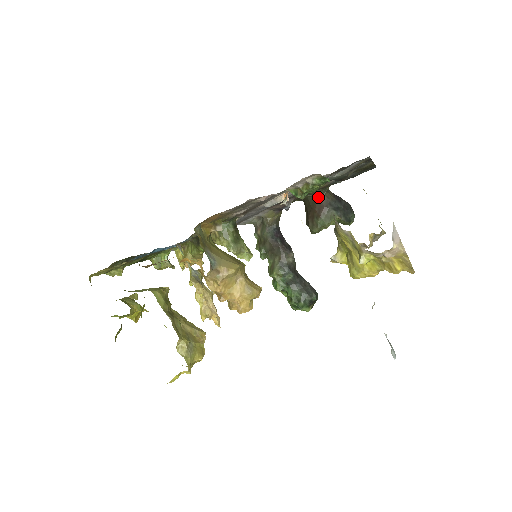
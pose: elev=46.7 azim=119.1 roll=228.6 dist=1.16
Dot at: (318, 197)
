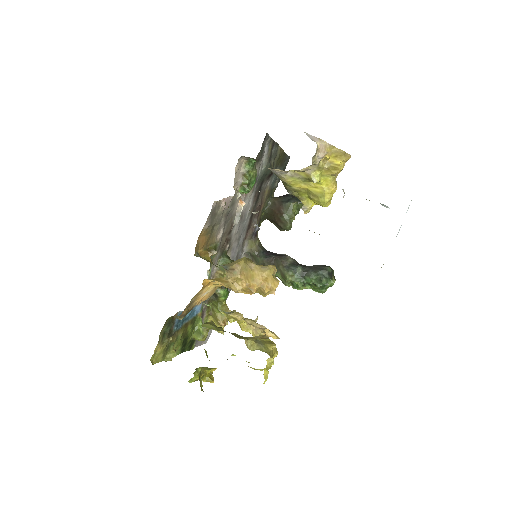
Dot at: (271, 205)
